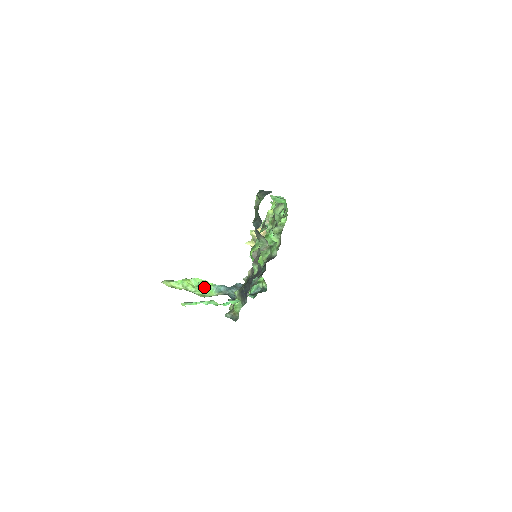
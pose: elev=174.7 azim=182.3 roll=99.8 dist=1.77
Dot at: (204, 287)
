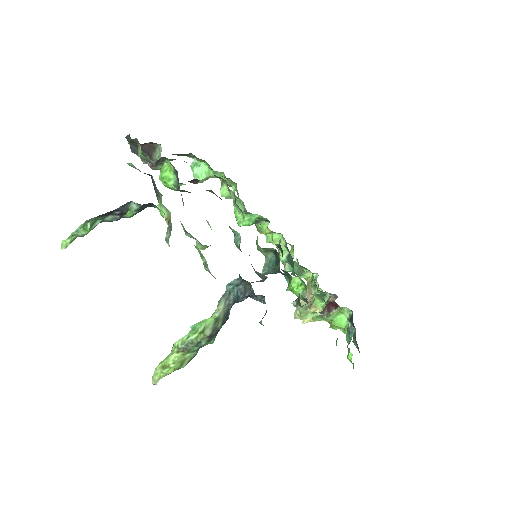
Dot at: (199, 324)
